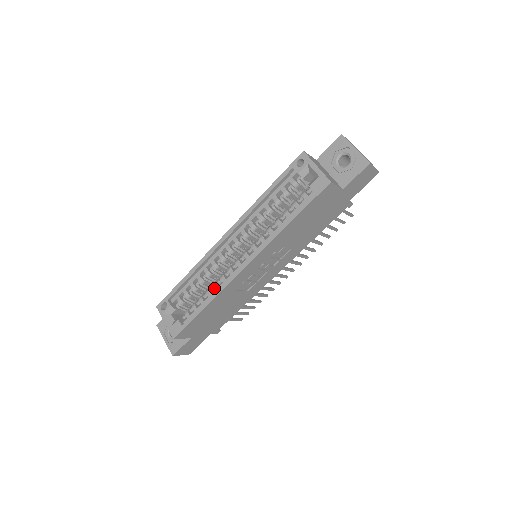
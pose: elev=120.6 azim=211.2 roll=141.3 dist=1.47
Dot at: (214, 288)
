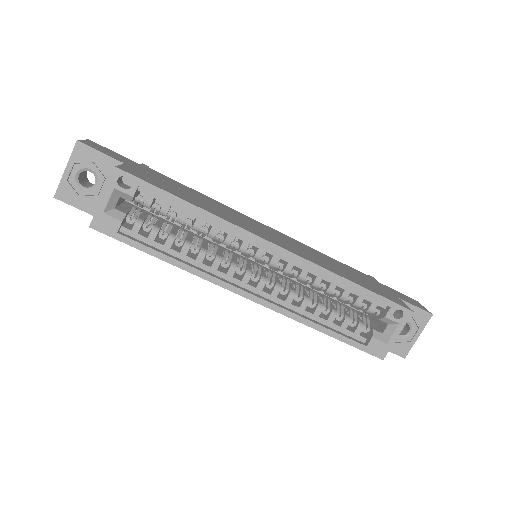
Dot at: occluded
